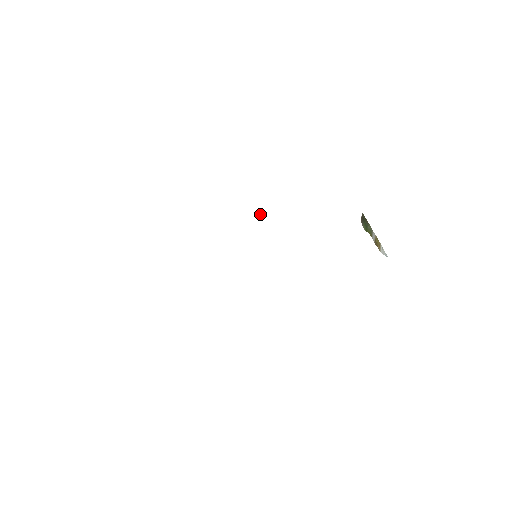
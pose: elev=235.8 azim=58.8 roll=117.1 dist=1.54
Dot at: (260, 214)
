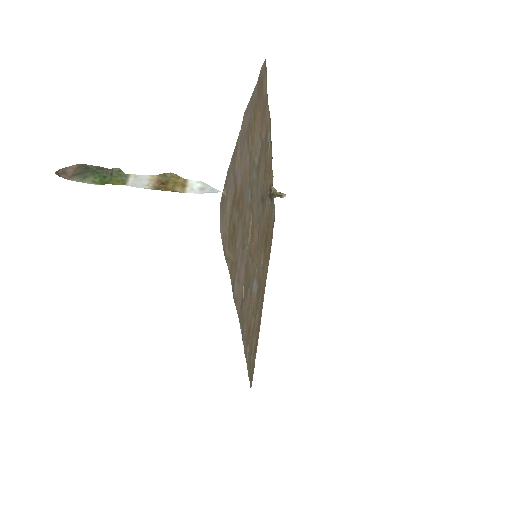
Dot at: (284, 196)
